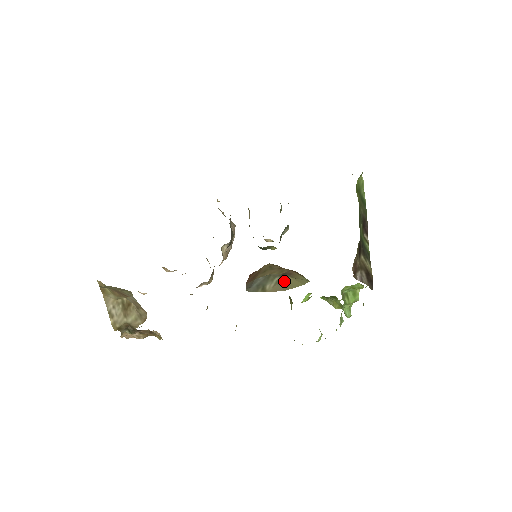
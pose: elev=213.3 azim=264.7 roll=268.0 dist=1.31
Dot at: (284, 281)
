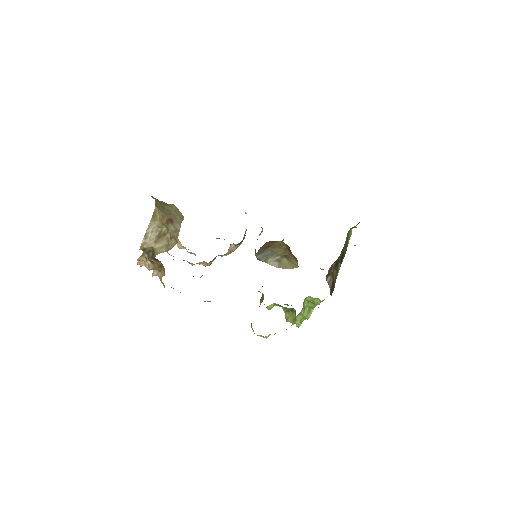
Dot at: (282, 261)
